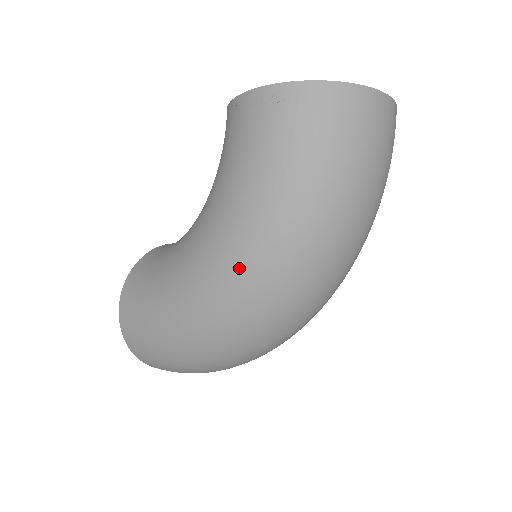
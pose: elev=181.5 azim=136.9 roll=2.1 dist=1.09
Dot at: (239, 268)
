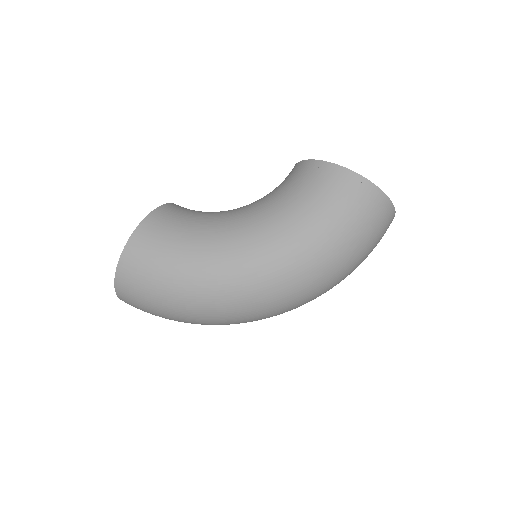
Dot at: (278, 265)
